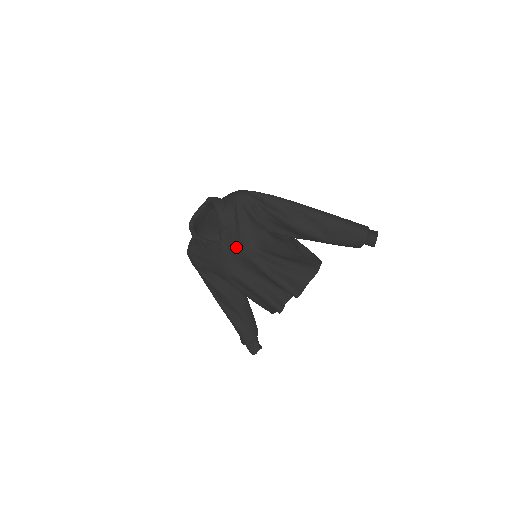
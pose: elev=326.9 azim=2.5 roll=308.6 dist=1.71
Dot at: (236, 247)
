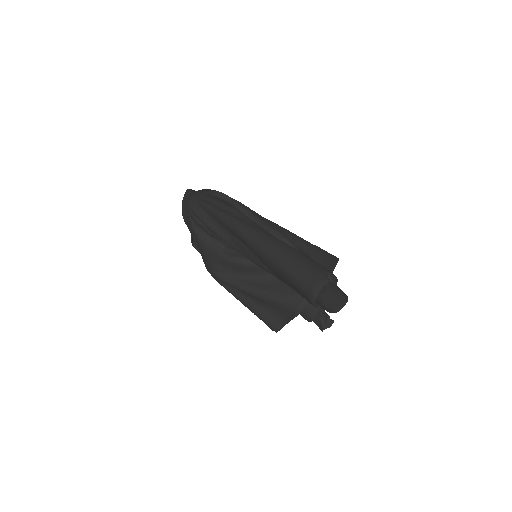
Dot at: occluded
